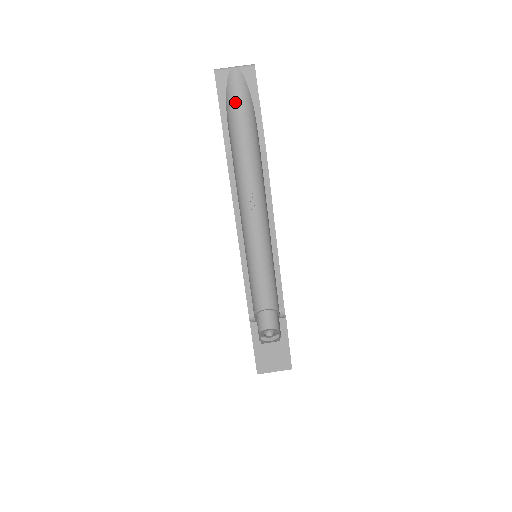
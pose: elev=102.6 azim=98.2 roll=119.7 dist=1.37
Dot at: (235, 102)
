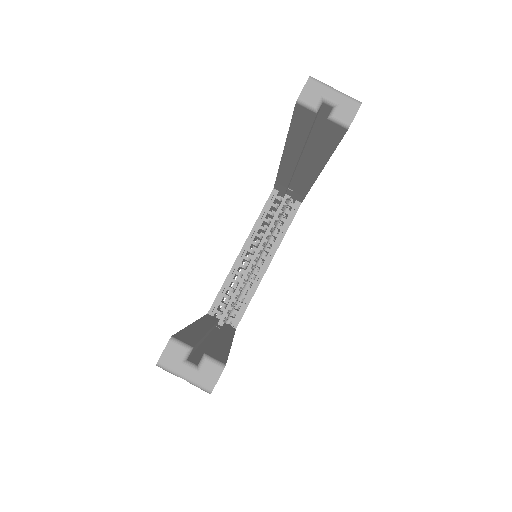
Dot at: occluded
